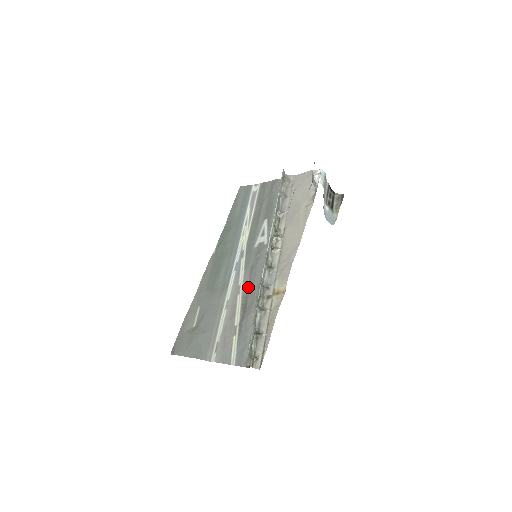
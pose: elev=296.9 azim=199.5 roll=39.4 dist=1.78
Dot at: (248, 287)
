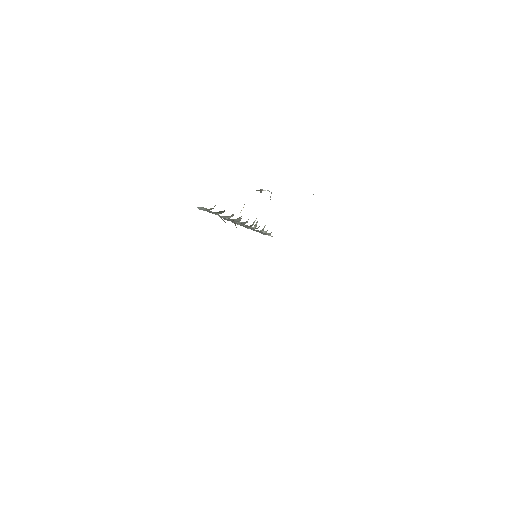
Dot at: occluded
